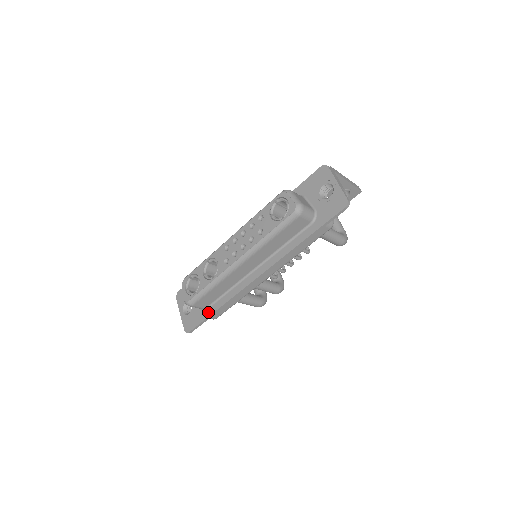
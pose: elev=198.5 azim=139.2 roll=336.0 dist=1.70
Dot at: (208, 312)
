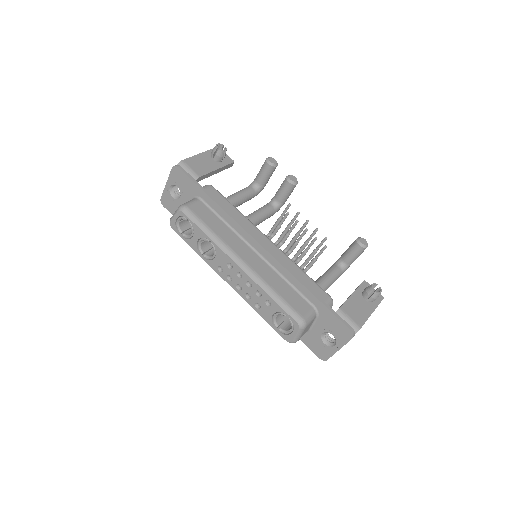
Dot at: occluded
